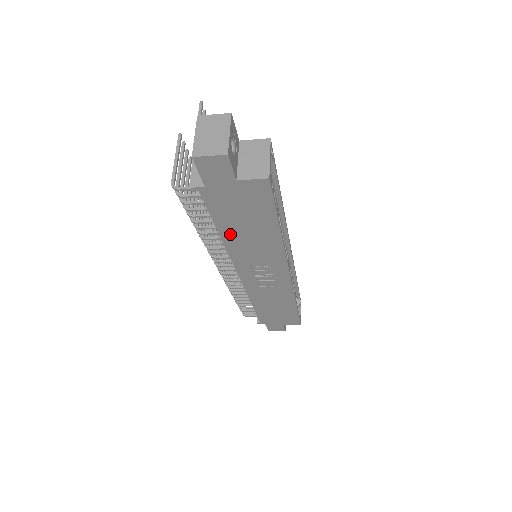
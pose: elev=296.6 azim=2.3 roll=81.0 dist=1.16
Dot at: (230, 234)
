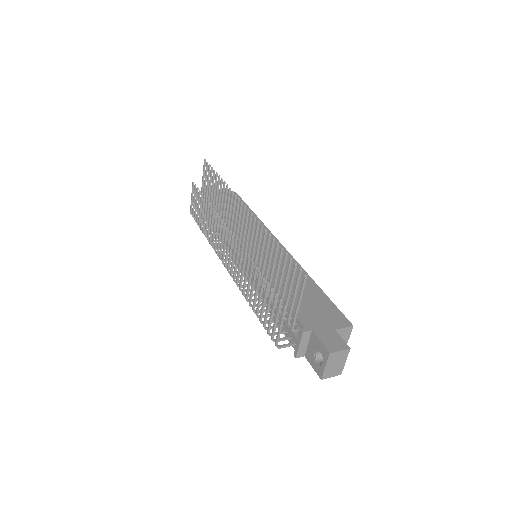
Dot at: occluded
